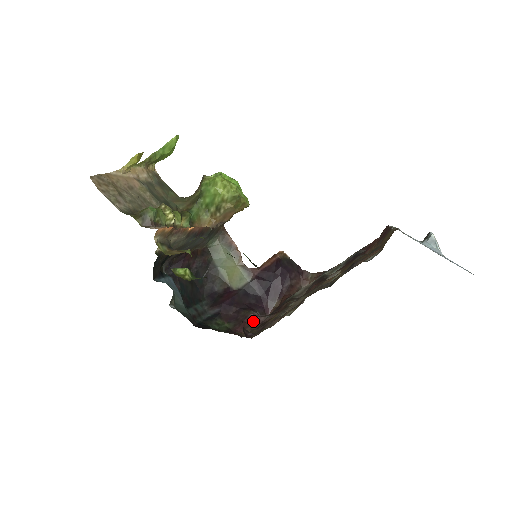
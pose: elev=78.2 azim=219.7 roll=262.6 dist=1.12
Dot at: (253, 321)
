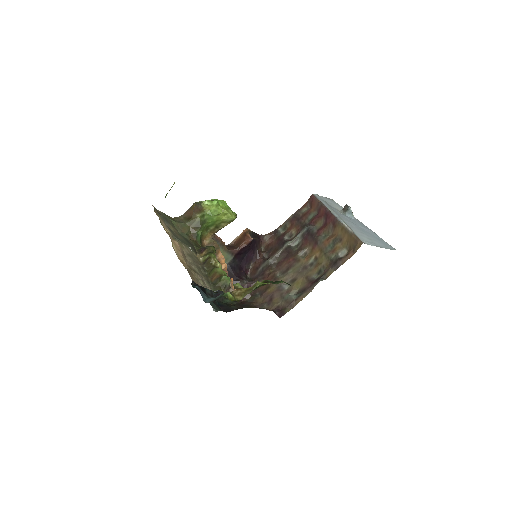
Dot at: occluded
